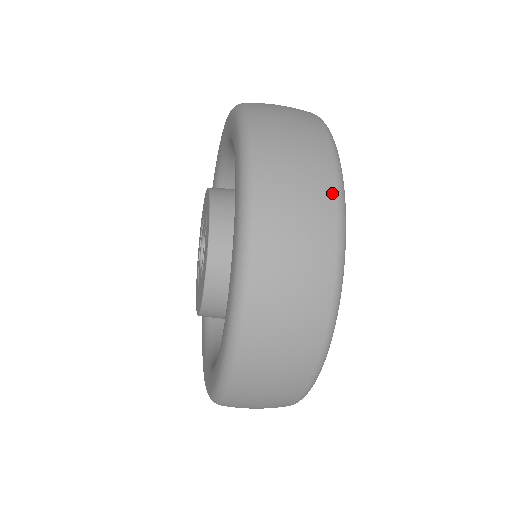
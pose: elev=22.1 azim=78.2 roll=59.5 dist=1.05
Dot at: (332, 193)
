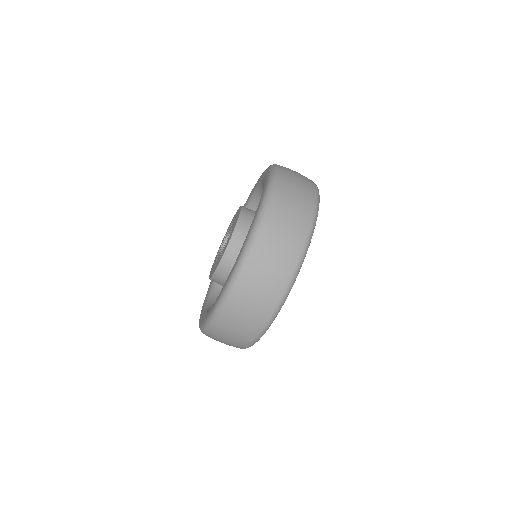
Dot at: occluded
